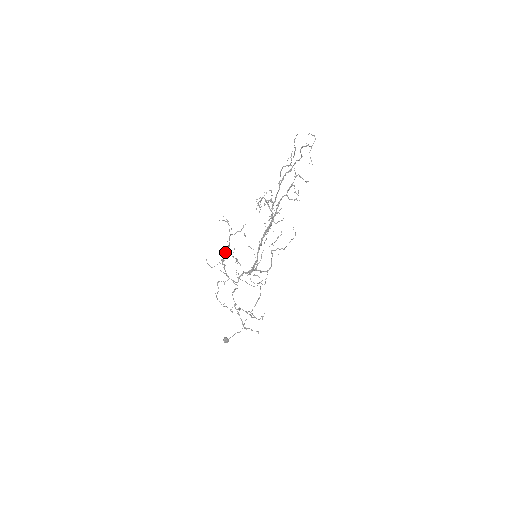
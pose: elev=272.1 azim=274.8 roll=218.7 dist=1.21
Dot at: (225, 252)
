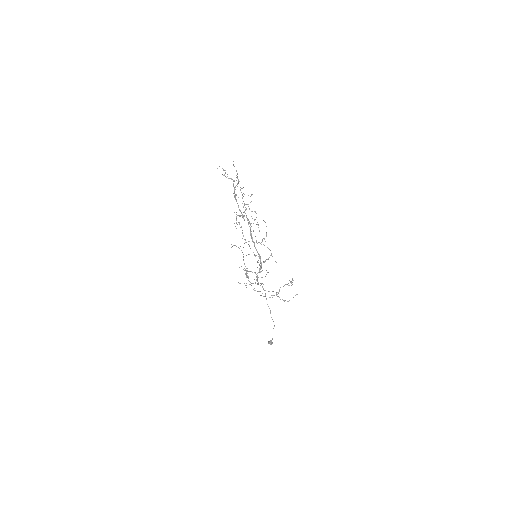
Dot at: occluded
